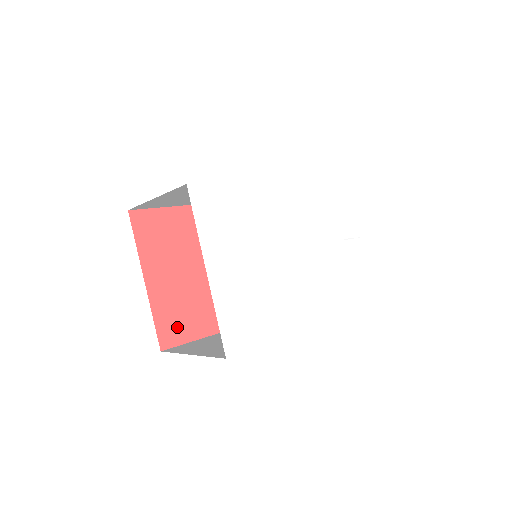
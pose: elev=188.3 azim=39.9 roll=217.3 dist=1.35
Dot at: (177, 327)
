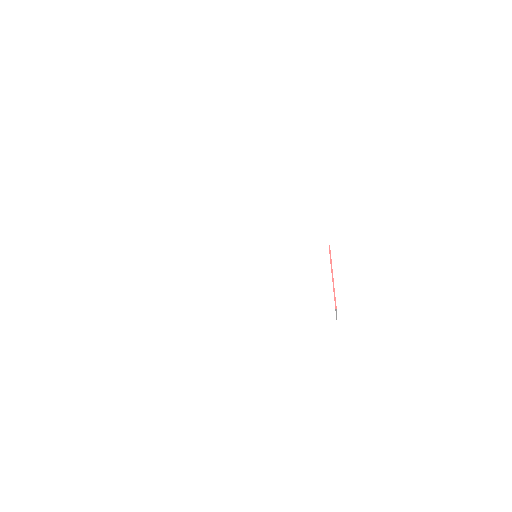
Dot at: occluded
